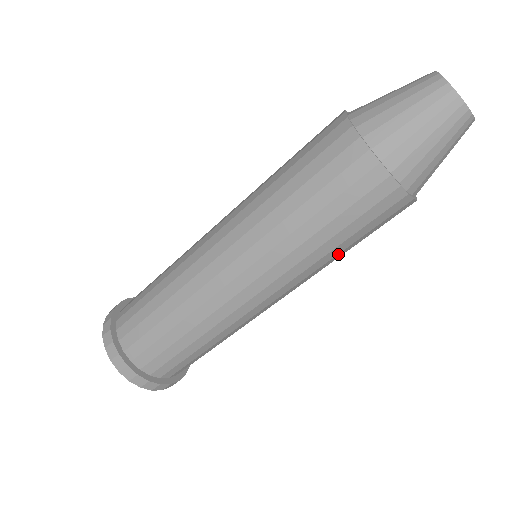
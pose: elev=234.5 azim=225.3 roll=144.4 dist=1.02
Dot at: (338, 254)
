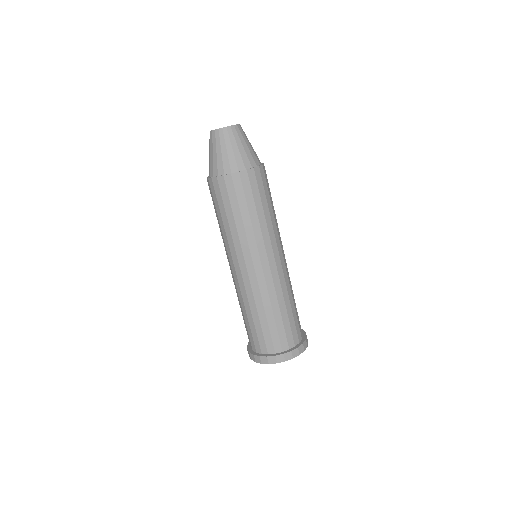
Dot at: (251, 220)
